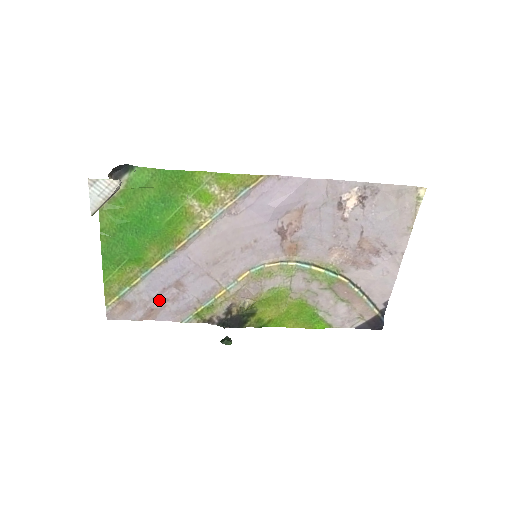
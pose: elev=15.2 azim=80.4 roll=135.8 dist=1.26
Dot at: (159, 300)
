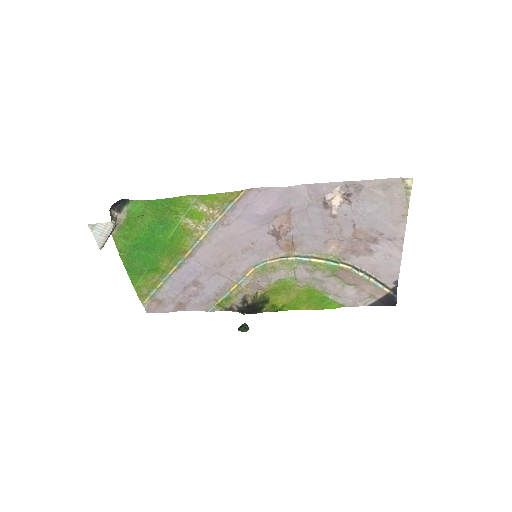
Dot at: (183, 296)
